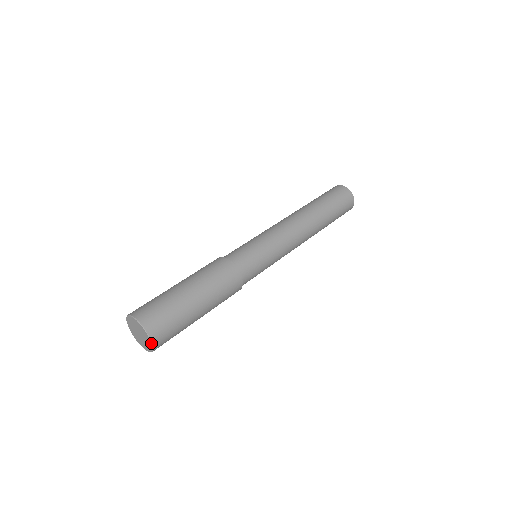
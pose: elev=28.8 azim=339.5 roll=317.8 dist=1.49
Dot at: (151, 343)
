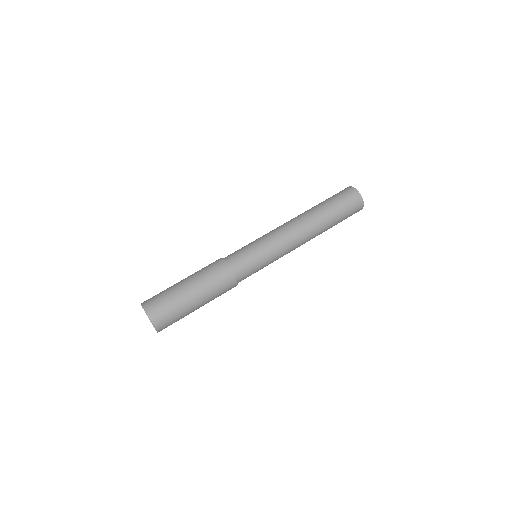
Dot at: (150, 320)
